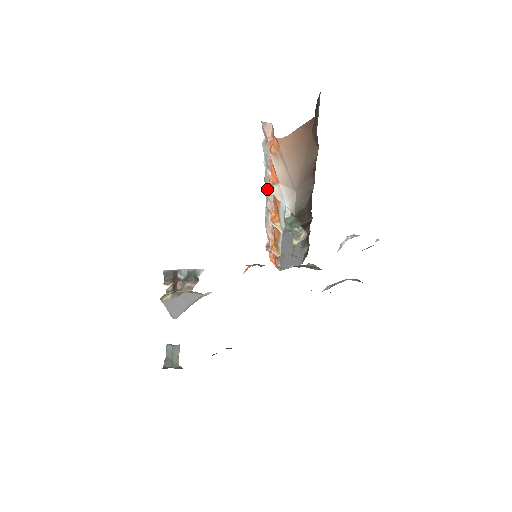
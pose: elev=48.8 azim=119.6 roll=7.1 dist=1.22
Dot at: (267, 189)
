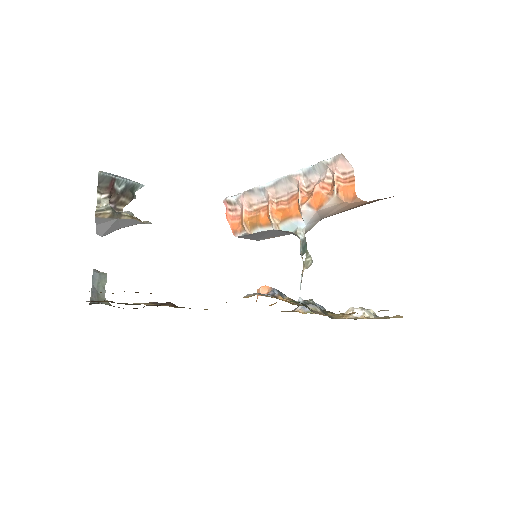
Dot at: (283, 183)
